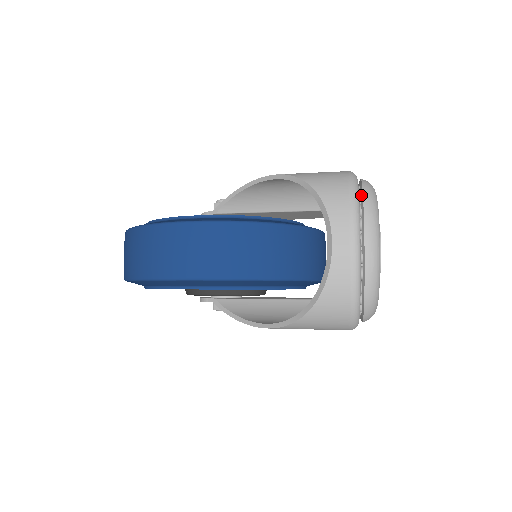
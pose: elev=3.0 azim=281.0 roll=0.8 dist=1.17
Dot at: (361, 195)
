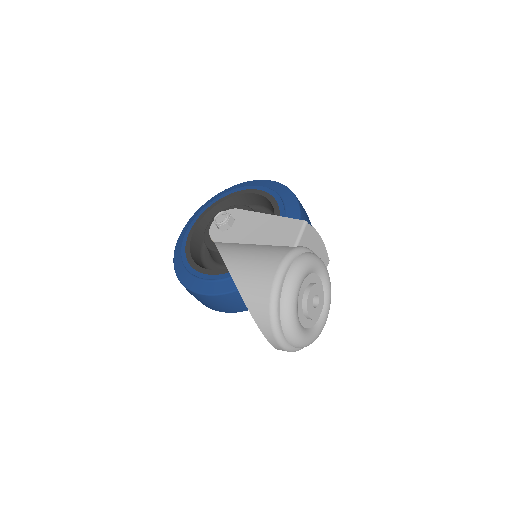
Dot at: (280, 316)
